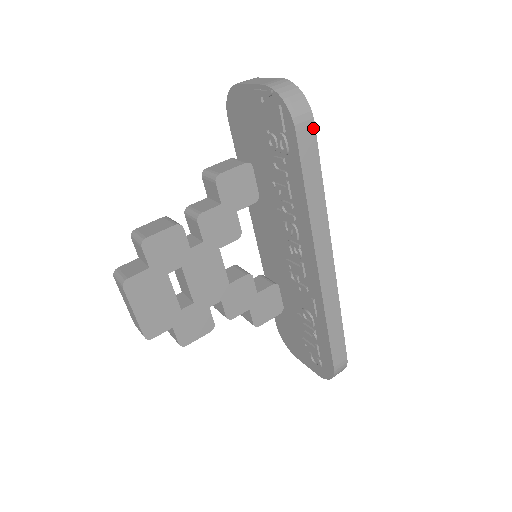
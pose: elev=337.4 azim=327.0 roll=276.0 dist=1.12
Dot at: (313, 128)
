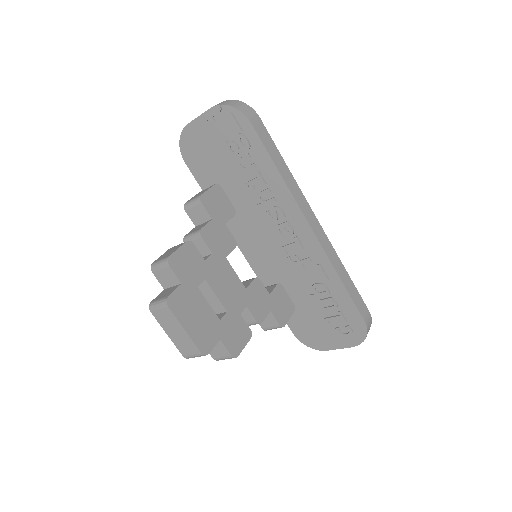
Dot at: (260, 121)
